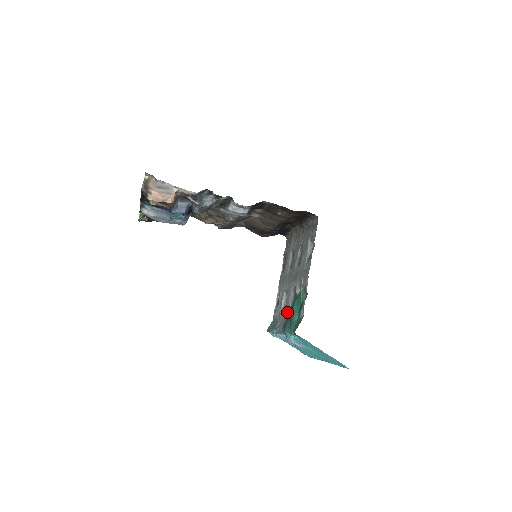
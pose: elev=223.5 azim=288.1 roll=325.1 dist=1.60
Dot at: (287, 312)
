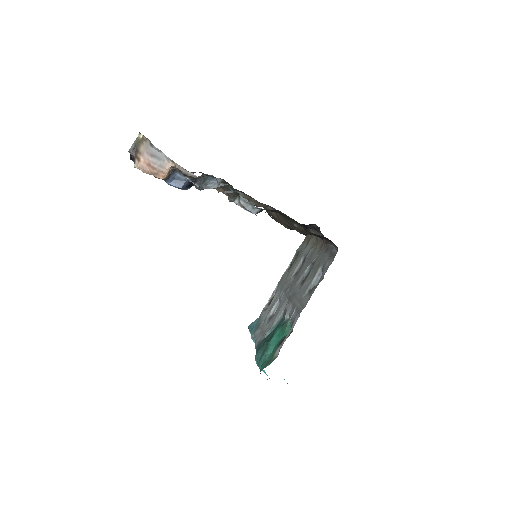
Dot at: (269, 330)
